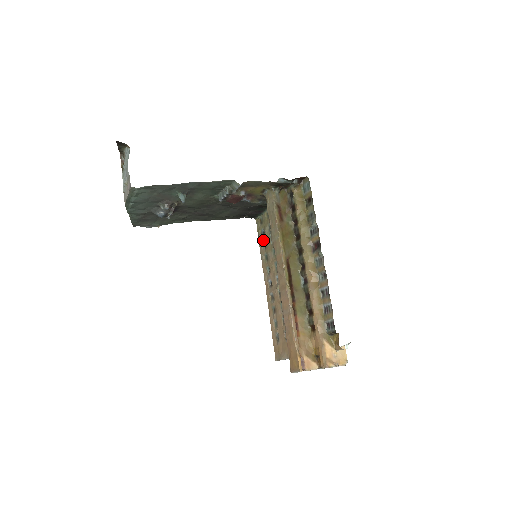
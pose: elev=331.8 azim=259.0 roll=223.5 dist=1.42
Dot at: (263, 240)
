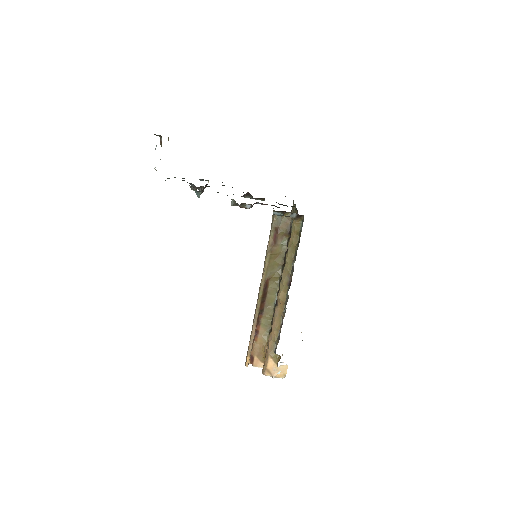
Dot at: occluded
